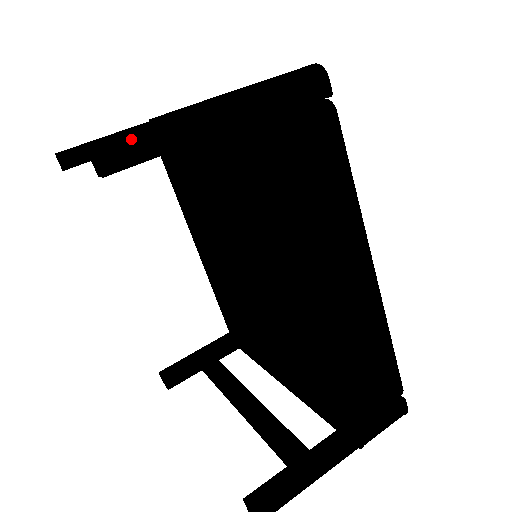
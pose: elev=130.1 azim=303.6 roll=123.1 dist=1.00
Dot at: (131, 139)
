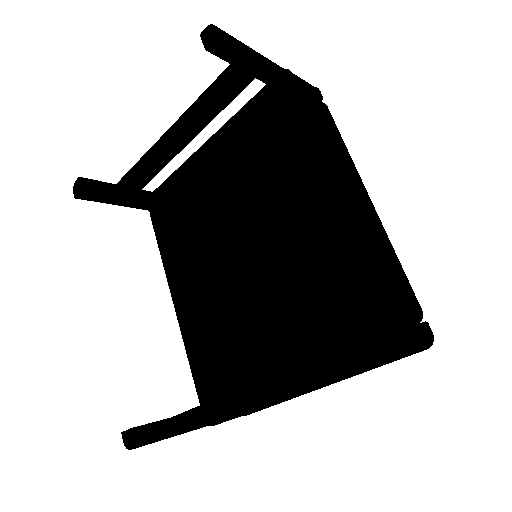
Dot at: (231, 36)
